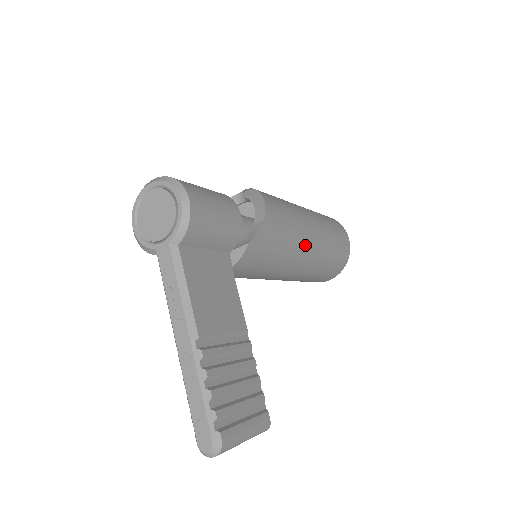
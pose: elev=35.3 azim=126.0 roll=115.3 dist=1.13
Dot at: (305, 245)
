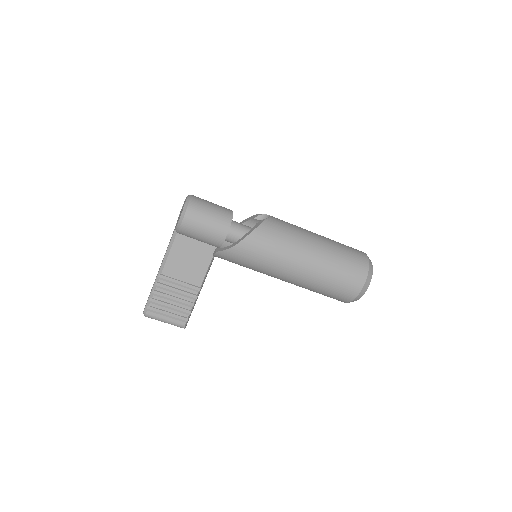
Dot at: (282, 271)
